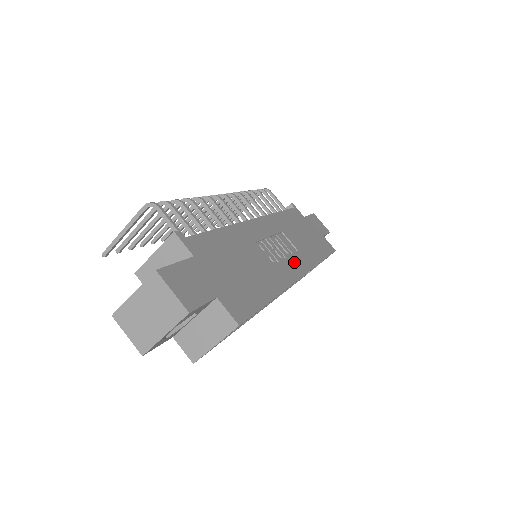
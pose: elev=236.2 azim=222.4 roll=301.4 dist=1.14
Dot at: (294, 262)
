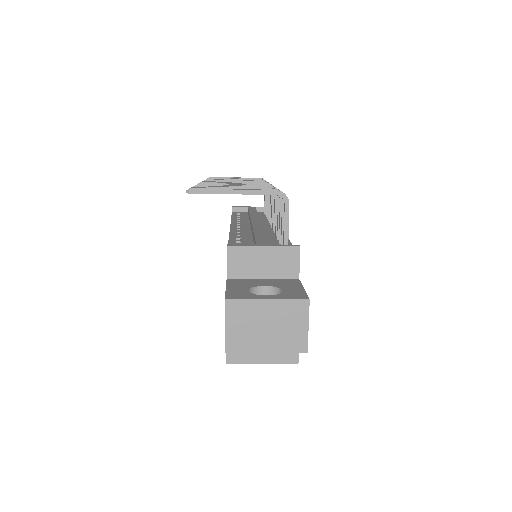
Dot at: occluded
